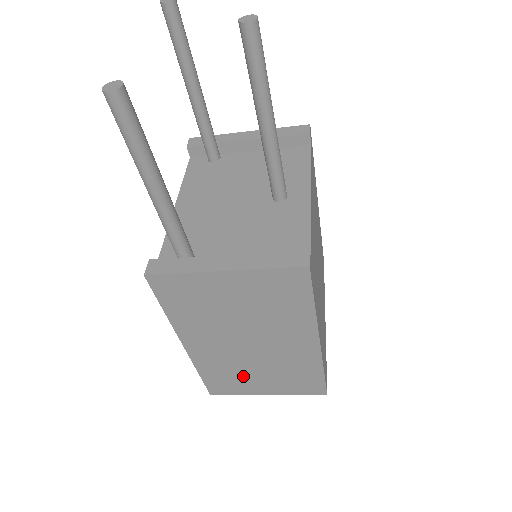
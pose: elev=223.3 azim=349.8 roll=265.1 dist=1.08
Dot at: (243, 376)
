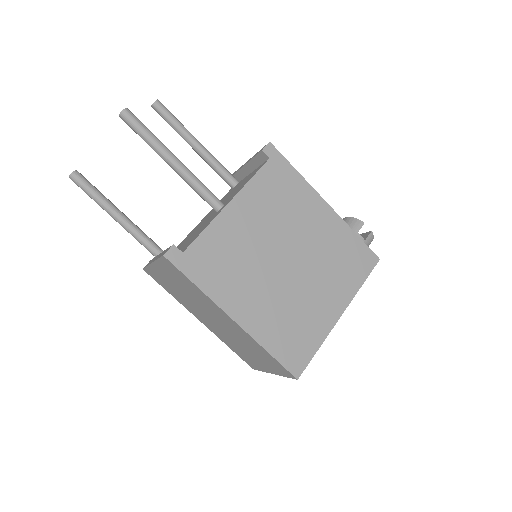
Dot at: (244, 351)
